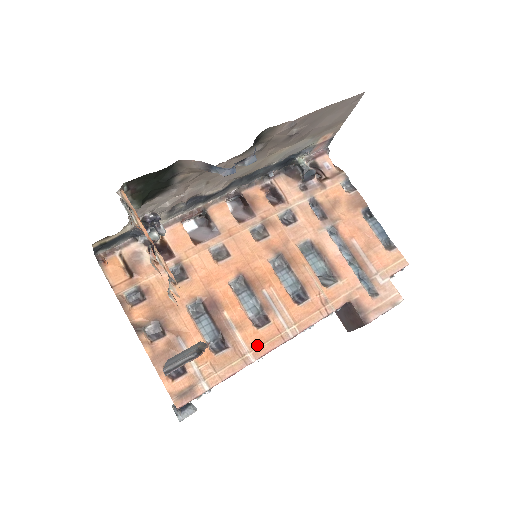
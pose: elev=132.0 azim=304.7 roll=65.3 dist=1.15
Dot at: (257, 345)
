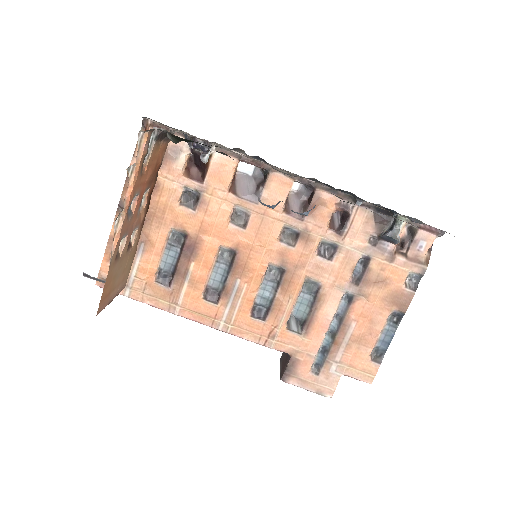
Dot at: (190, 308)
